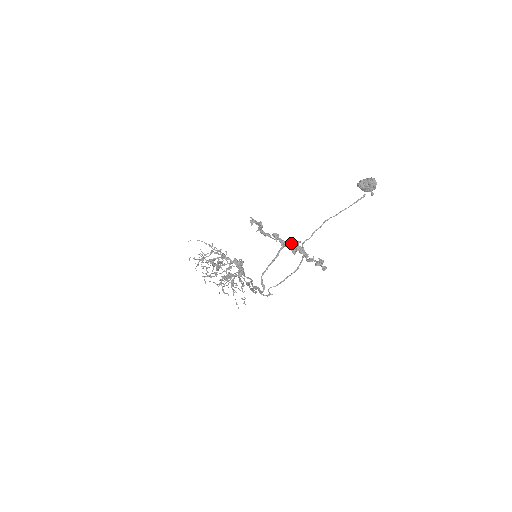
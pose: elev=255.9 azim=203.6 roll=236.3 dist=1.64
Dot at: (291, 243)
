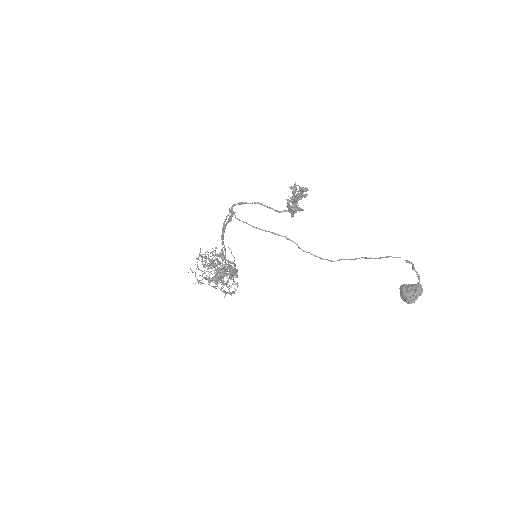
Dot at: occluded
